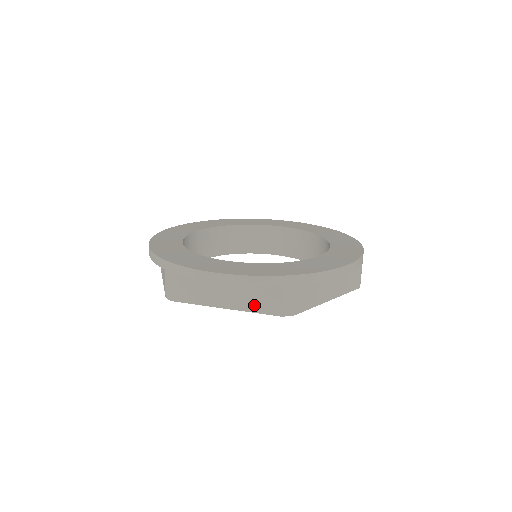
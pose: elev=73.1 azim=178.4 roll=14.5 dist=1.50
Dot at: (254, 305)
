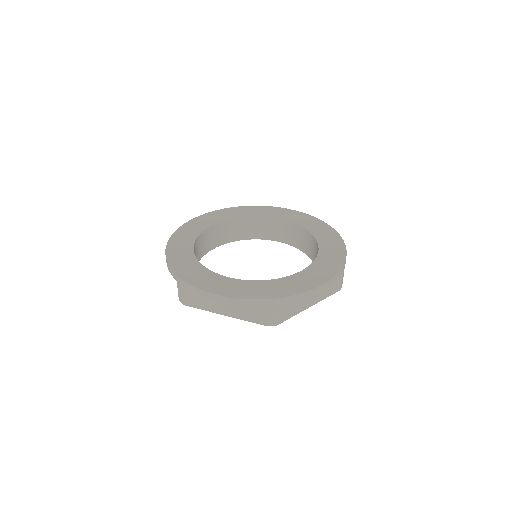
Dot at: (327, 293)
